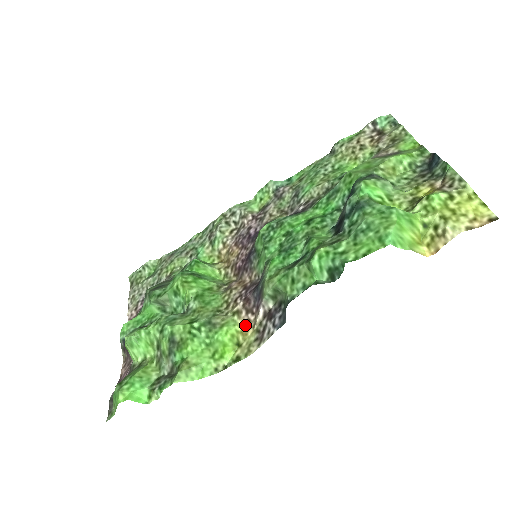
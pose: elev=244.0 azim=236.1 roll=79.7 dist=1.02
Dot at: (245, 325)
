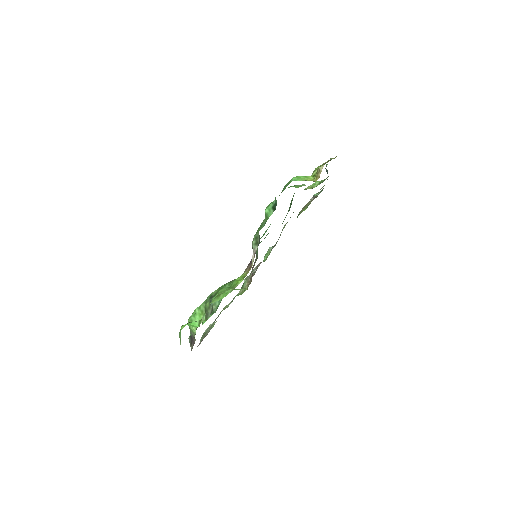
Dot at: (248, 270)
